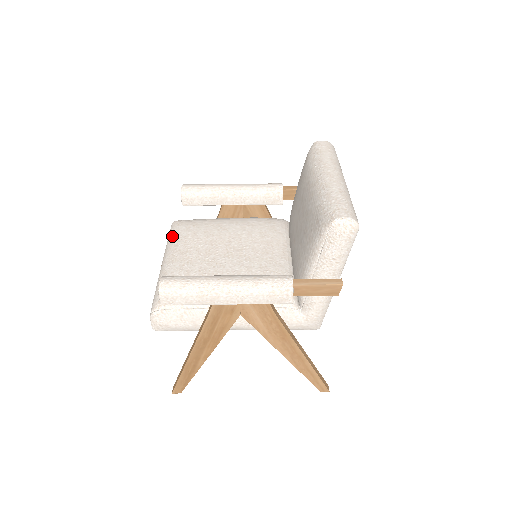
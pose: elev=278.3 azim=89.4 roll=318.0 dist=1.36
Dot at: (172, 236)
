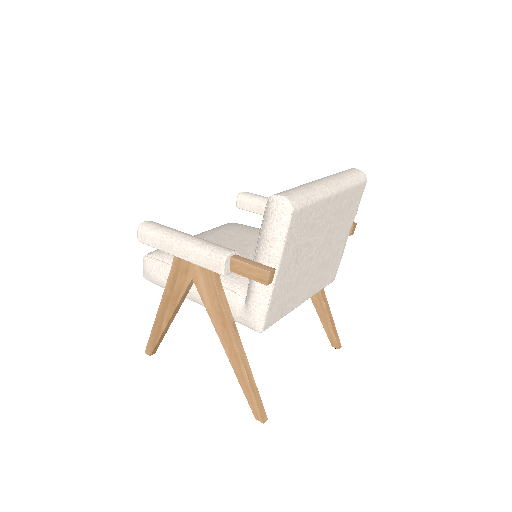
Dot at: occluded
